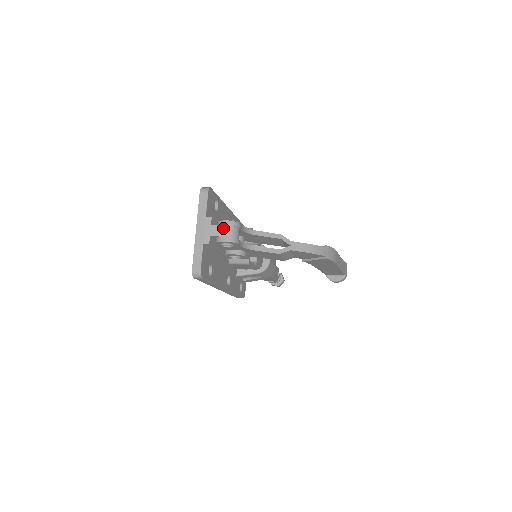
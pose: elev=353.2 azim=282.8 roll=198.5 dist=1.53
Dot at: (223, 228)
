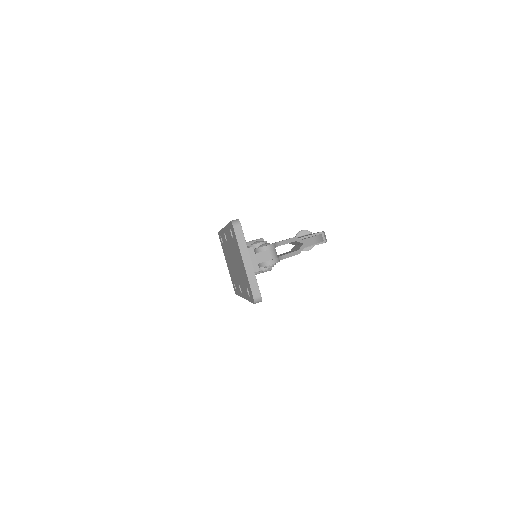
Dot at: (266, 253)
